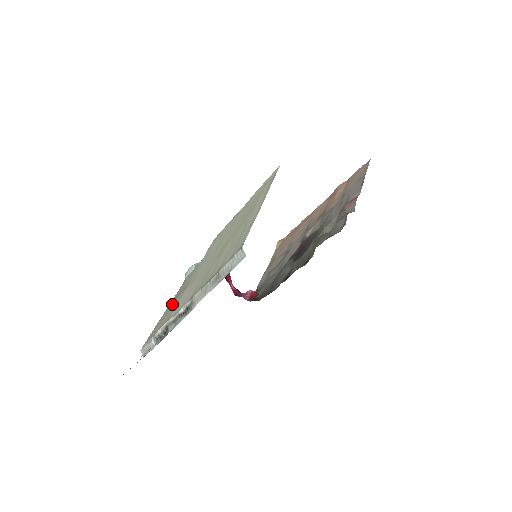
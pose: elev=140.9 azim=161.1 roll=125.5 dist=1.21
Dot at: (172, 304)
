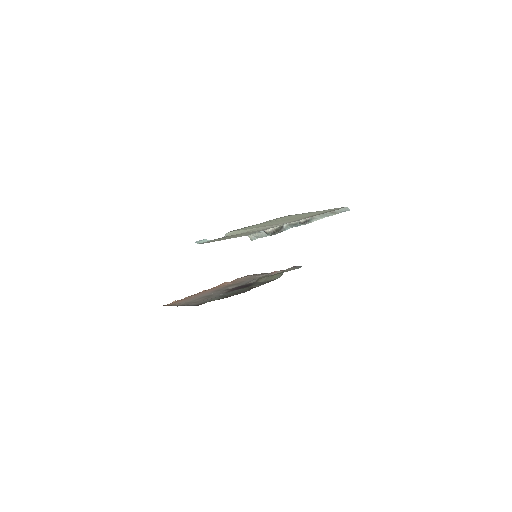
Dot at: occluded
